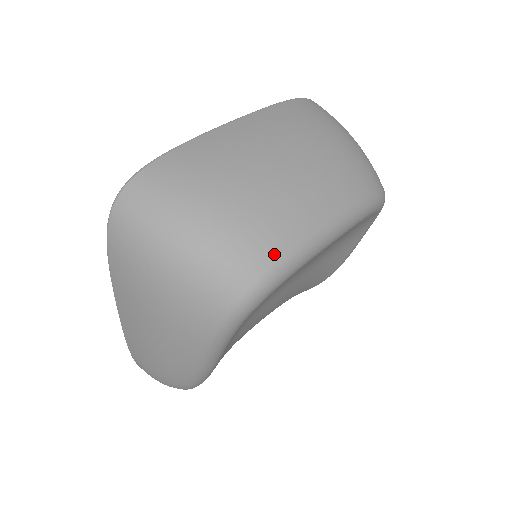
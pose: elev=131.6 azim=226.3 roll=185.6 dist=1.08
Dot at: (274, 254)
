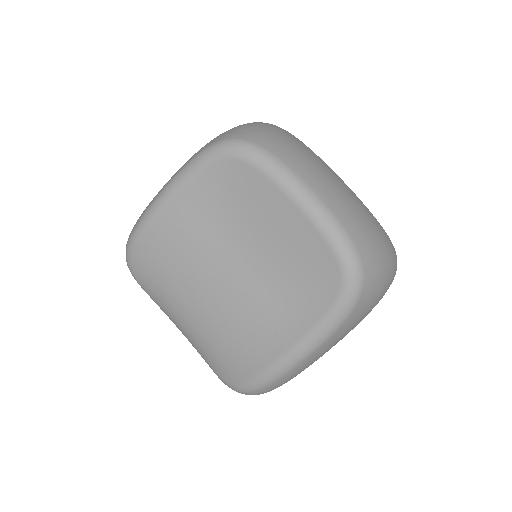
Dot at: (269, 147)
